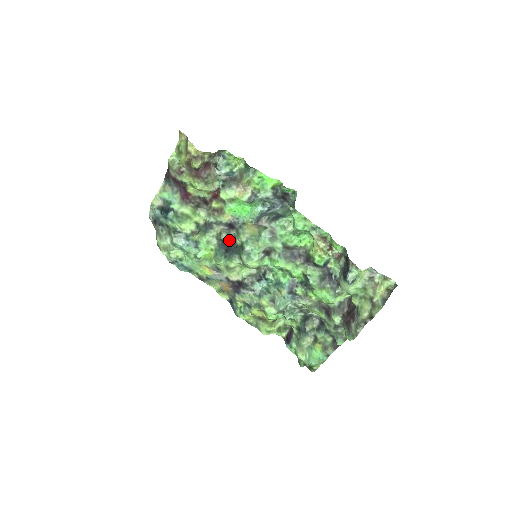
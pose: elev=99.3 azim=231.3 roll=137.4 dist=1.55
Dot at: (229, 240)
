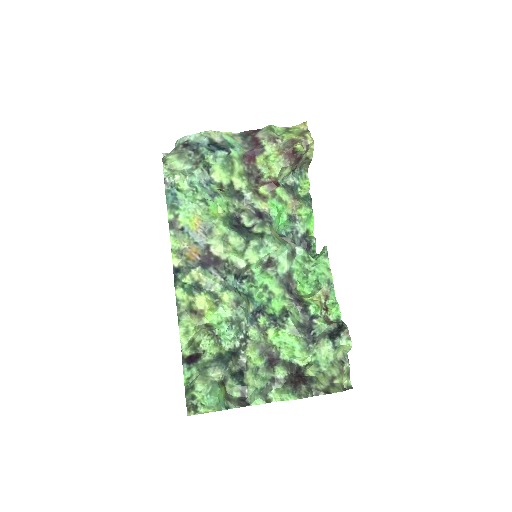
Dot at: (246, 222)
